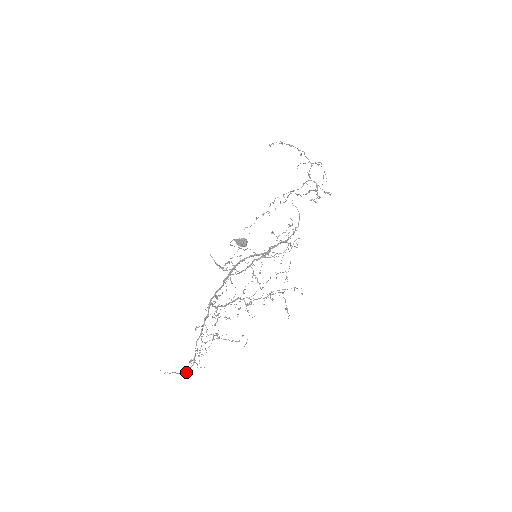
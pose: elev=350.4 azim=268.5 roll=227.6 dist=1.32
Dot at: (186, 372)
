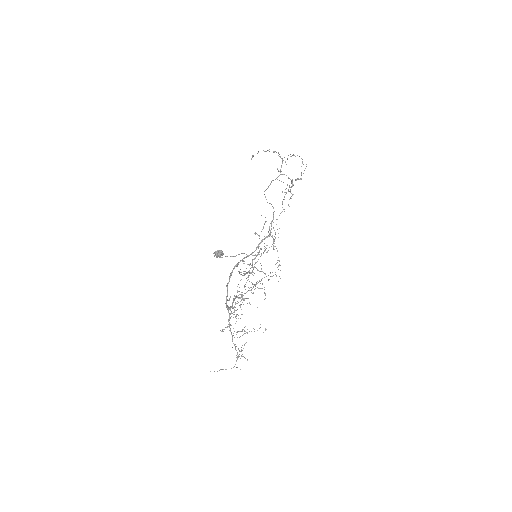
Dot at: (233, 367)
